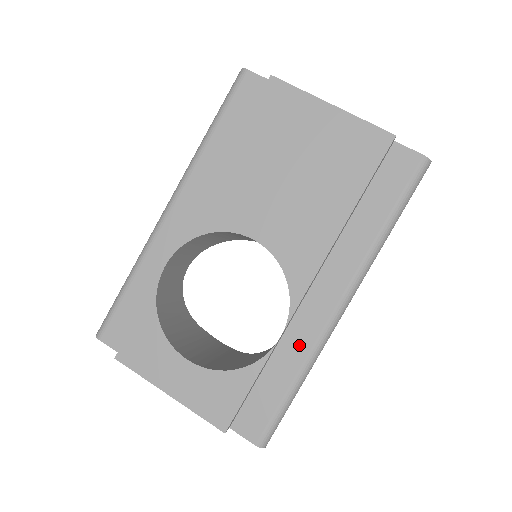
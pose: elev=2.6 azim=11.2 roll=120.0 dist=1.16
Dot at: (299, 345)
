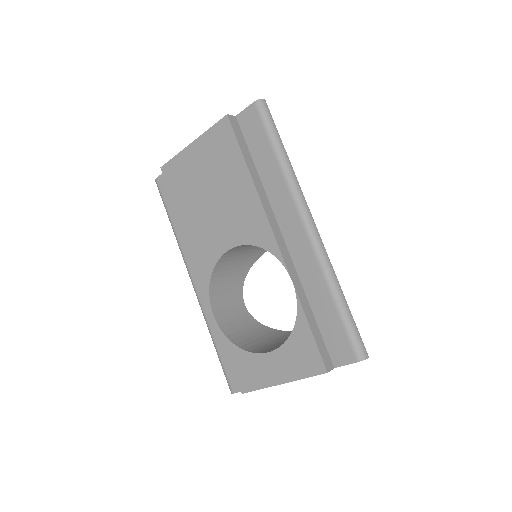
Dot at: (312, 274)
